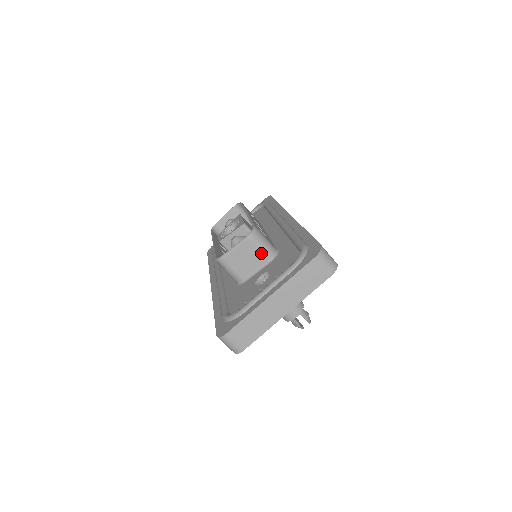
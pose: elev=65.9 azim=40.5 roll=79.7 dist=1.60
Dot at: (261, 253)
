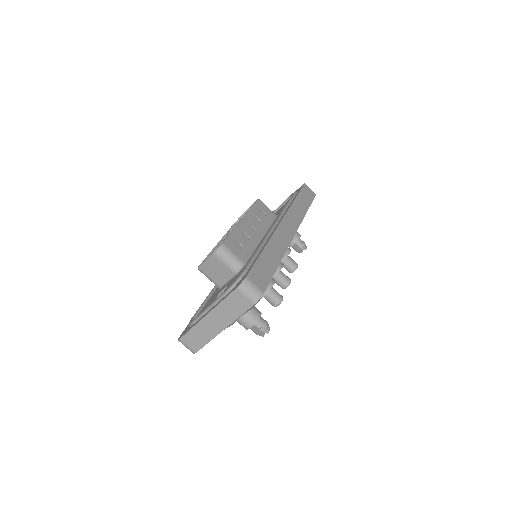
Dot at: (227, 267)
